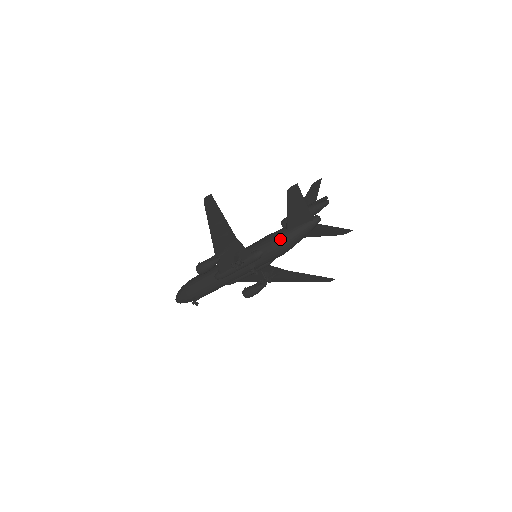
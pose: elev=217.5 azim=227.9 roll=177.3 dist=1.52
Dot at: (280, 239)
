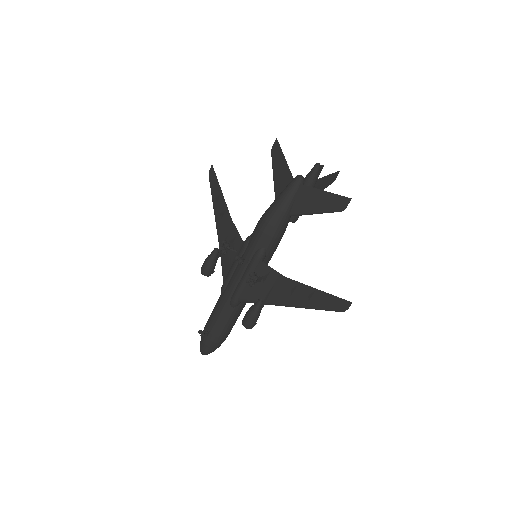
Dot at: (265, 212)
